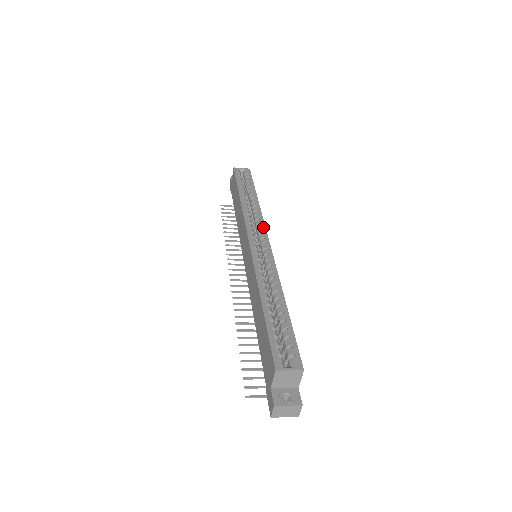
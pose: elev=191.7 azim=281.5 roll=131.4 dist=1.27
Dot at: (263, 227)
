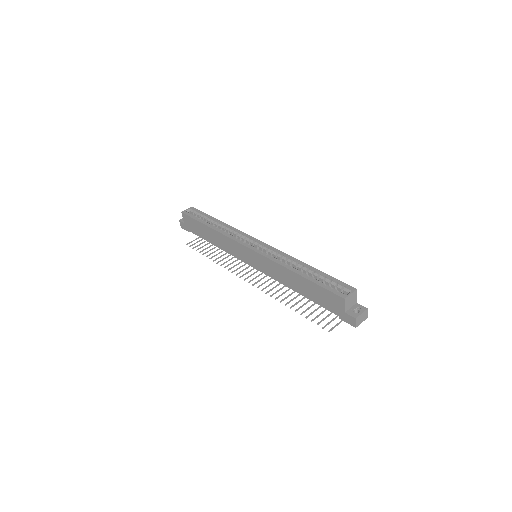
Dot at: (247, 235)
